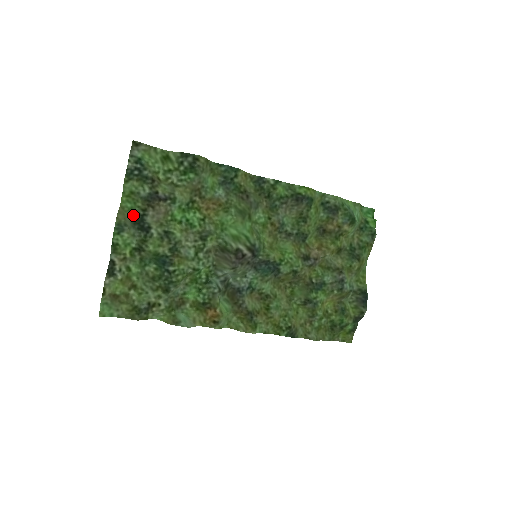
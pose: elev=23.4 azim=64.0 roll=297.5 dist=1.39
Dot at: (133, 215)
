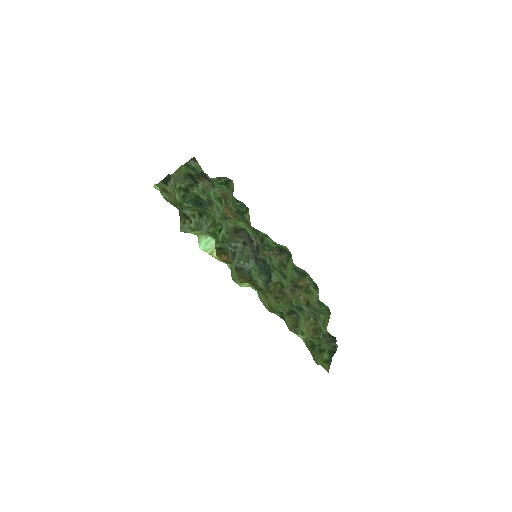
Dot at: (188, 173)
